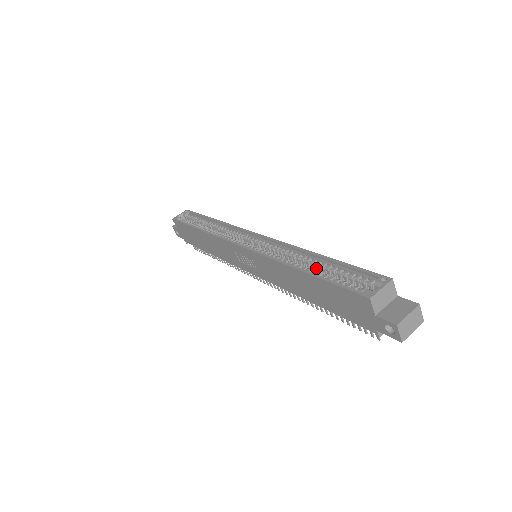
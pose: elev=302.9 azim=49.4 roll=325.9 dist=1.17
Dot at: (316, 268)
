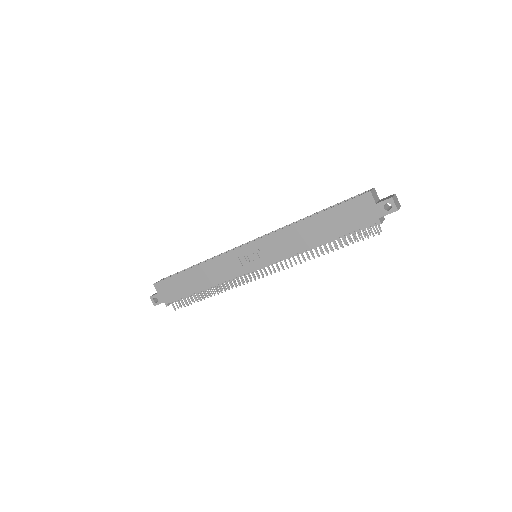
Dot at: occluded
